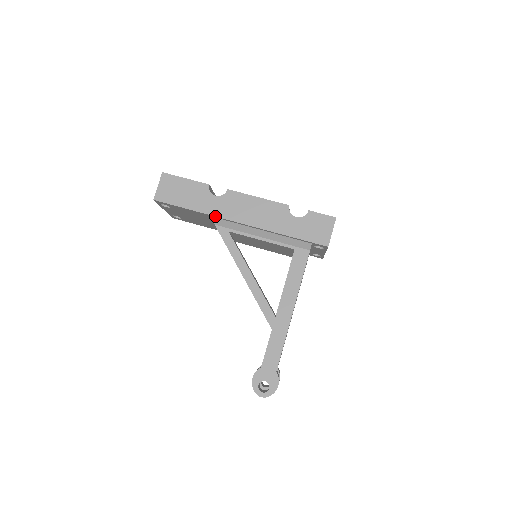
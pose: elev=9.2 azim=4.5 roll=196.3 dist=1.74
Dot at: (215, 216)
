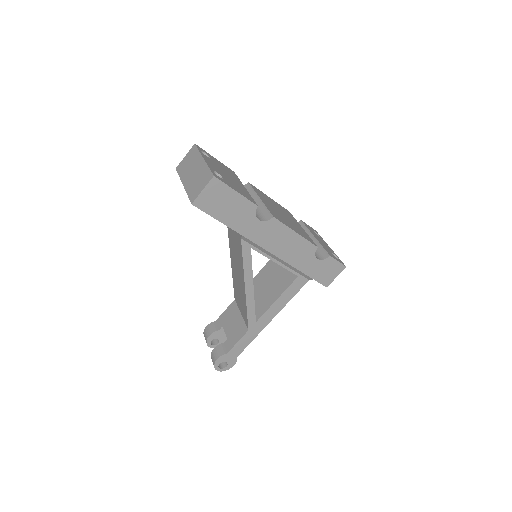
Dot at: (249, 239)
